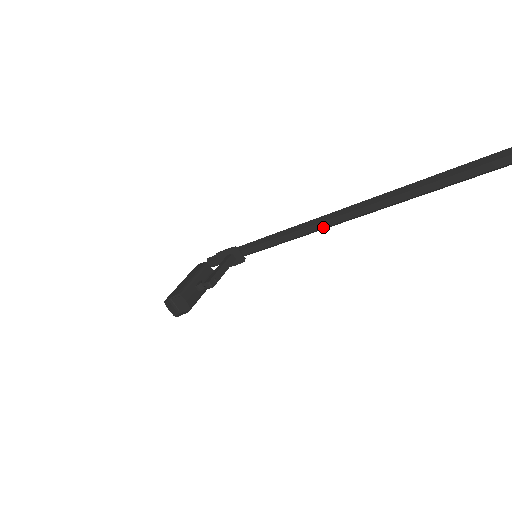
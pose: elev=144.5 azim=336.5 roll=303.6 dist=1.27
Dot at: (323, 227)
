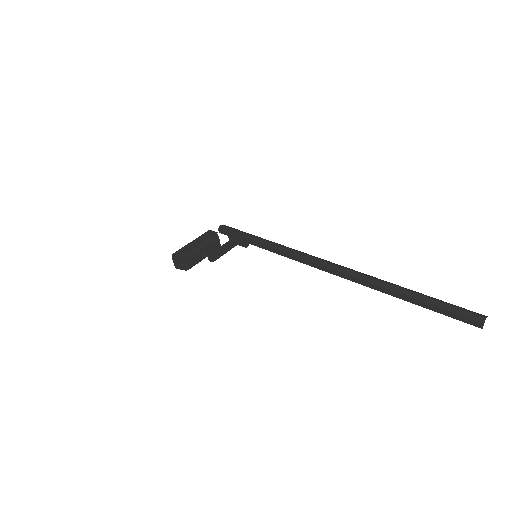
Dot at: (315, 267)
